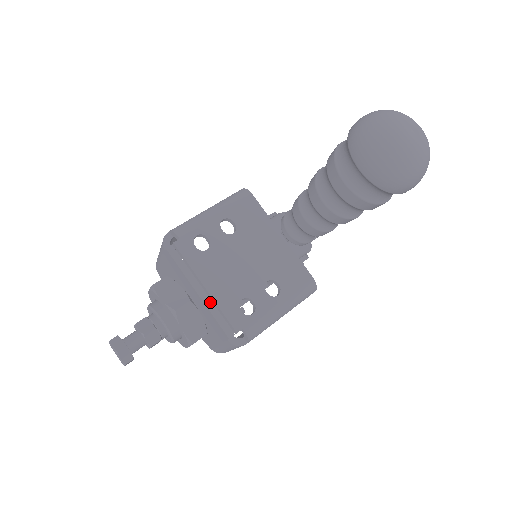
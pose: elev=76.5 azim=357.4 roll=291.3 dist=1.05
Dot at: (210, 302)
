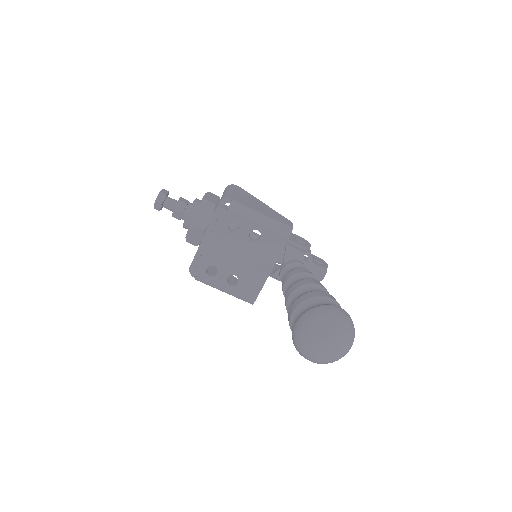
Dot at: (203, 248)
